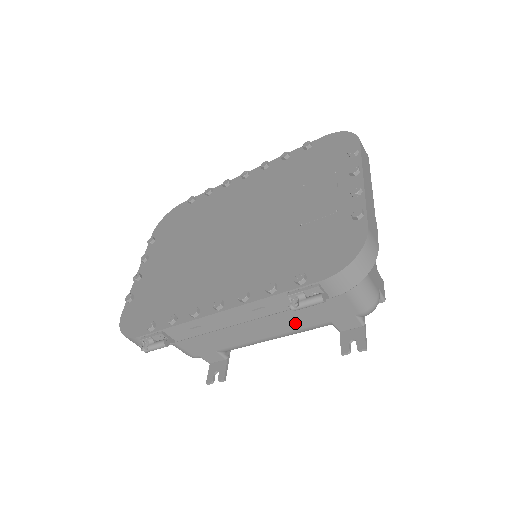
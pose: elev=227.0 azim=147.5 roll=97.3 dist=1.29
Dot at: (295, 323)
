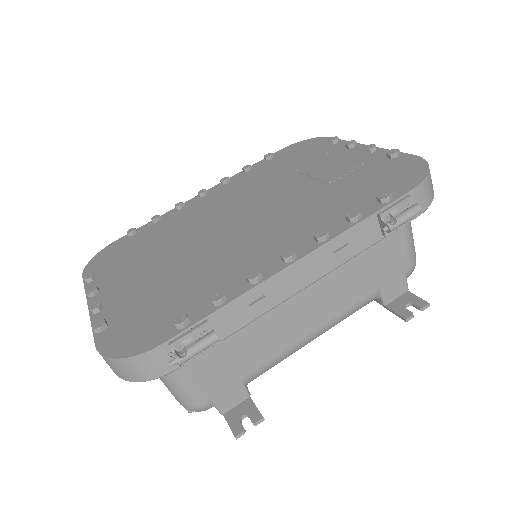
Dot at: (347, 297)
